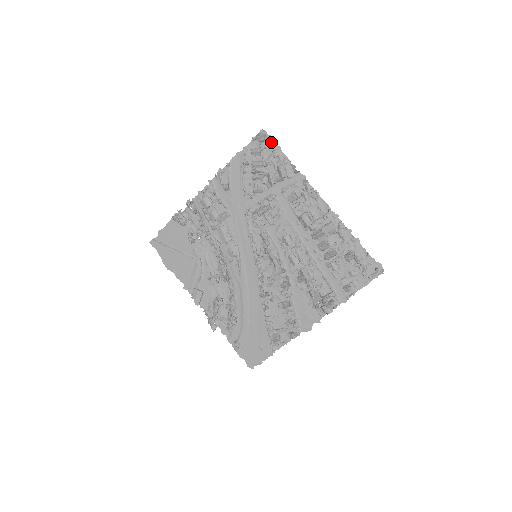
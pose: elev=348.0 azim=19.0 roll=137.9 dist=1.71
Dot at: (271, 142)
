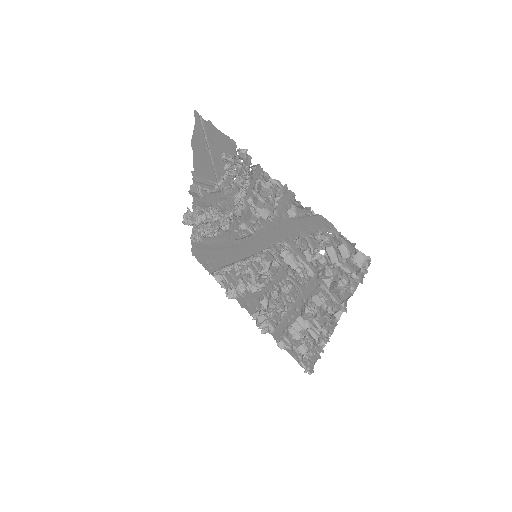
Dot at: (360, 273)
